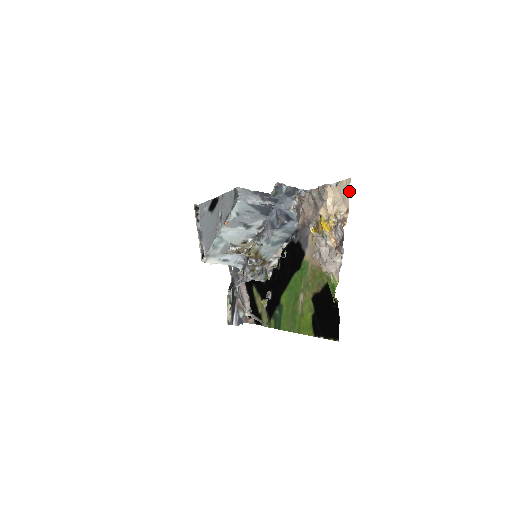
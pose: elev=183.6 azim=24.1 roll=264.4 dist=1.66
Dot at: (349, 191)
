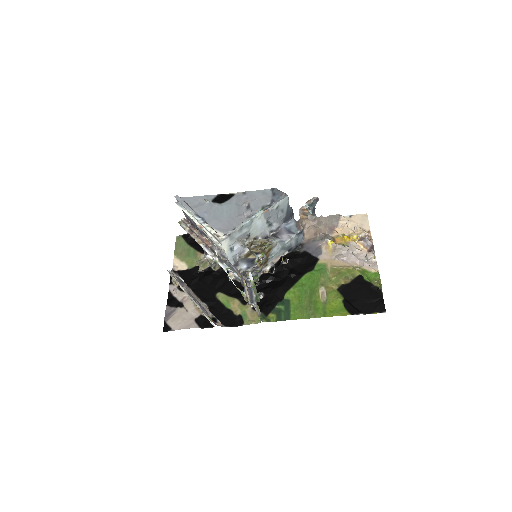
Dot at: (368, 220)
